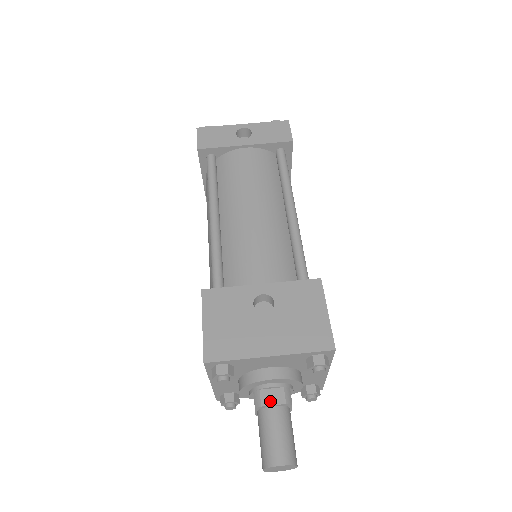
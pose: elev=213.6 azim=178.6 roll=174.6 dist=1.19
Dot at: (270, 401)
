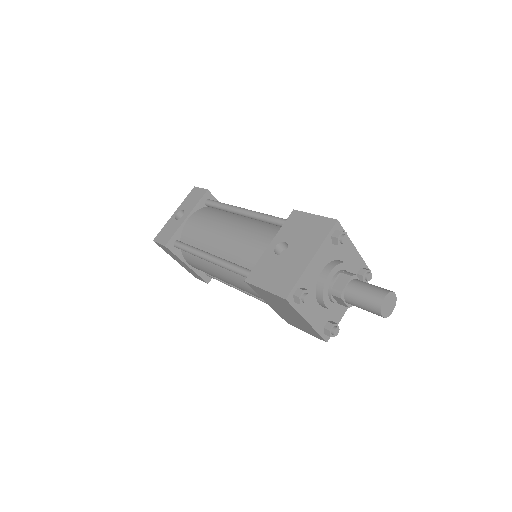
Dot at: (343, 285)
